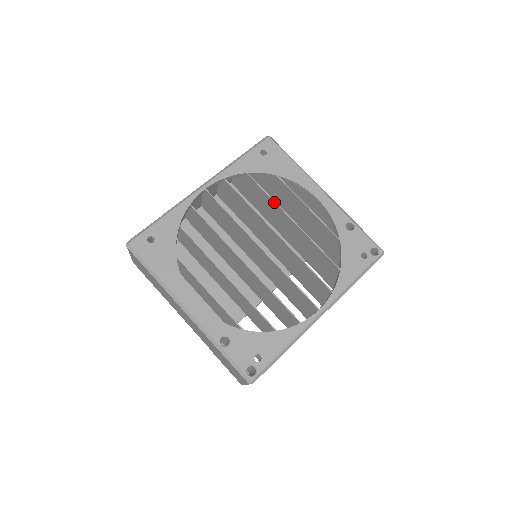
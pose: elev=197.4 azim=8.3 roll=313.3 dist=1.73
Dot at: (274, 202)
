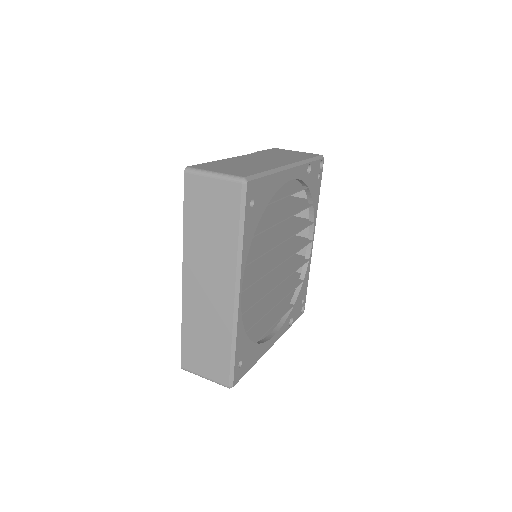
Dot at: occluded
